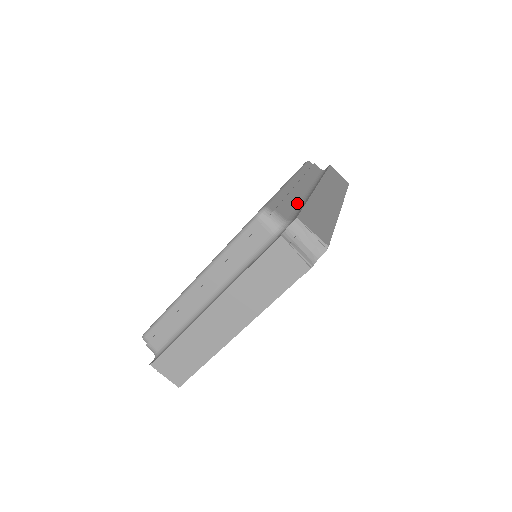
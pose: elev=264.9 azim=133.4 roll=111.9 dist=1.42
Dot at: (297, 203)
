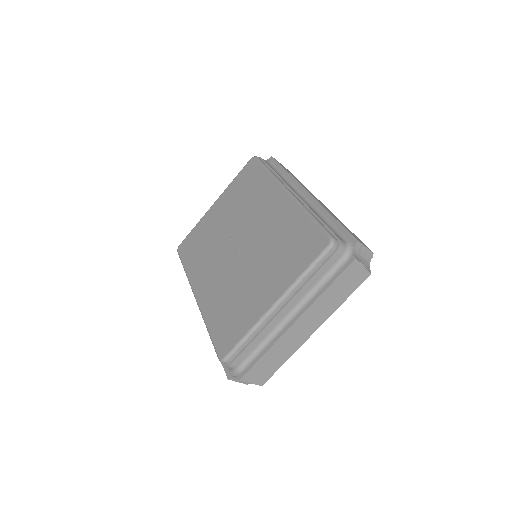
Dot at: (322, 218)
